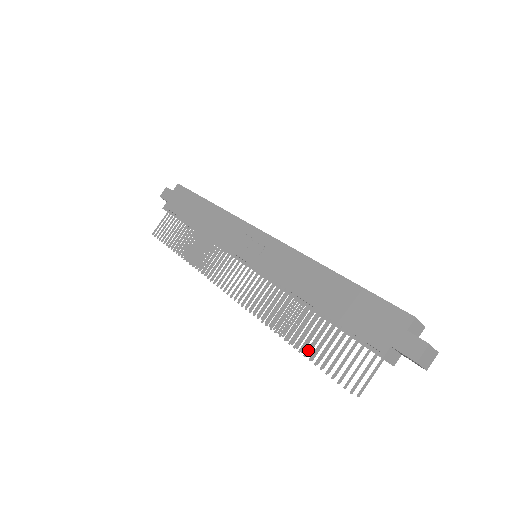
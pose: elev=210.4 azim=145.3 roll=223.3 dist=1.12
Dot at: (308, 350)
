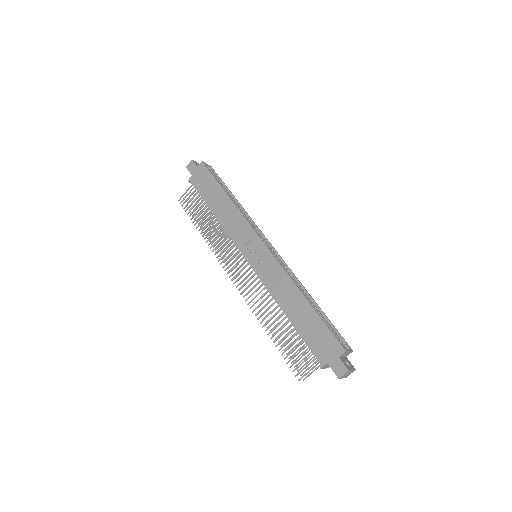
Dot at: (279, 344)
